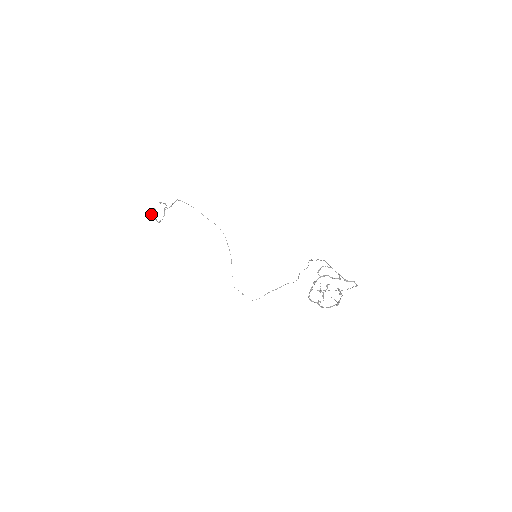
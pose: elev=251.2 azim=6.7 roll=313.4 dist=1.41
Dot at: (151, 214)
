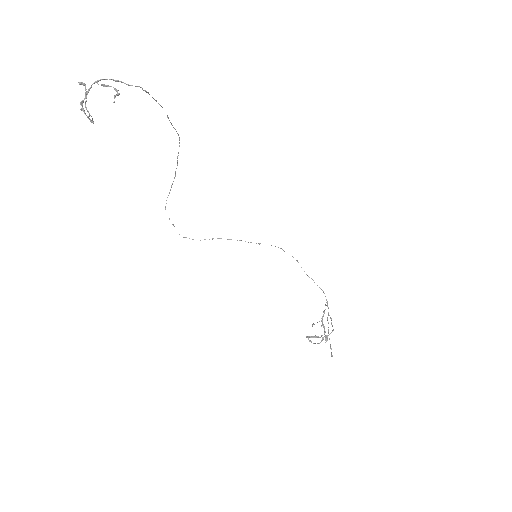
Dot at: (89, 115)
